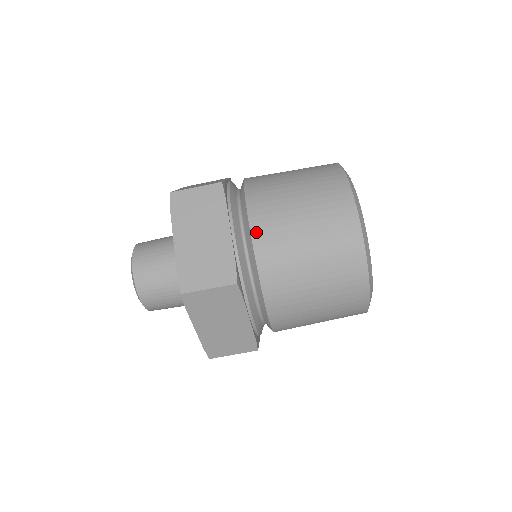
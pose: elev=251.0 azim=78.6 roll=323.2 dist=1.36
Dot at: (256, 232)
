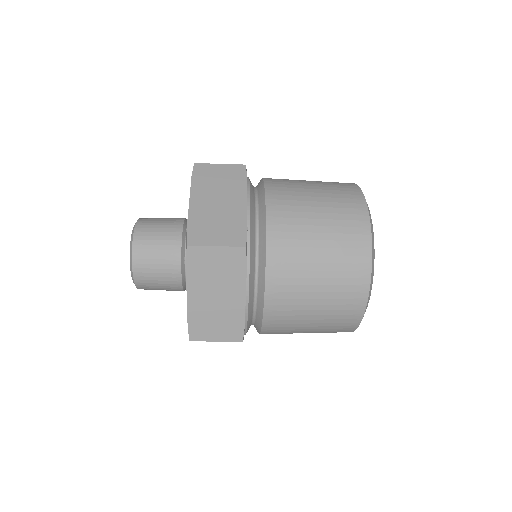
Dot at: (270, 300)
